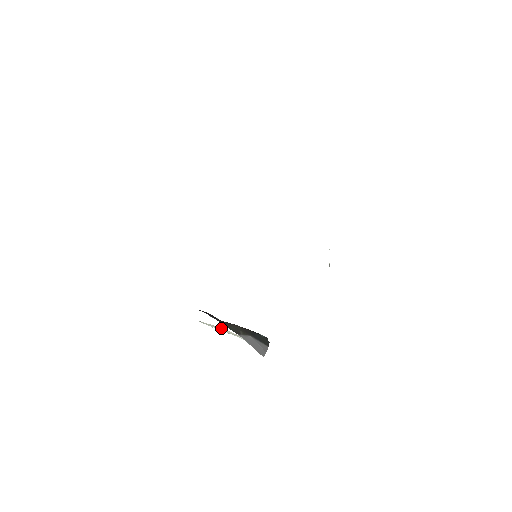
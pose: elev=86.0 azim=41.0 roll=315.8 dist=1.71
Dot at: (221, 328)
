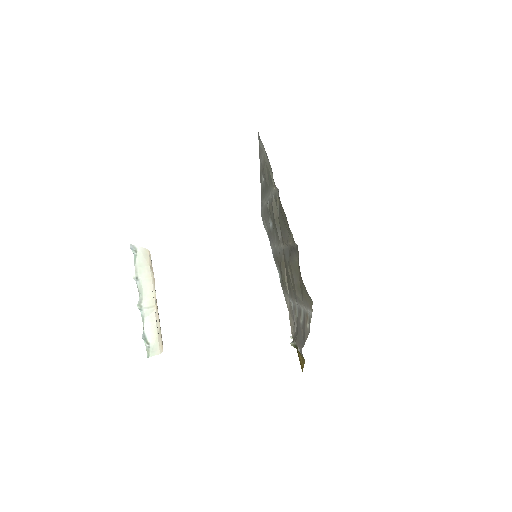
Dot at: (151, 281)
